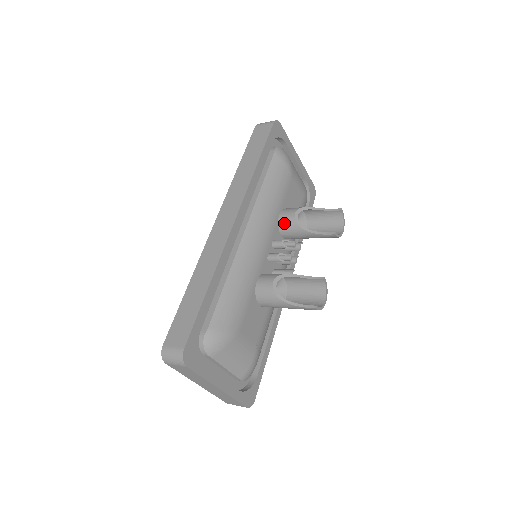
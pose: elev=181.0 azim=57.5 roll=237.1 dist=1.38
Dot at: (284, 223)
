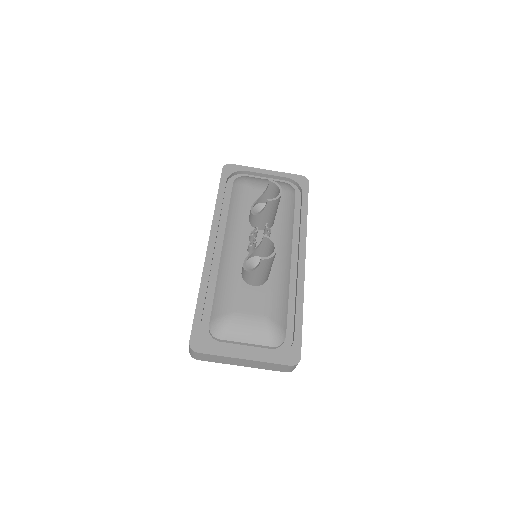
Dot at: (251, 221)
